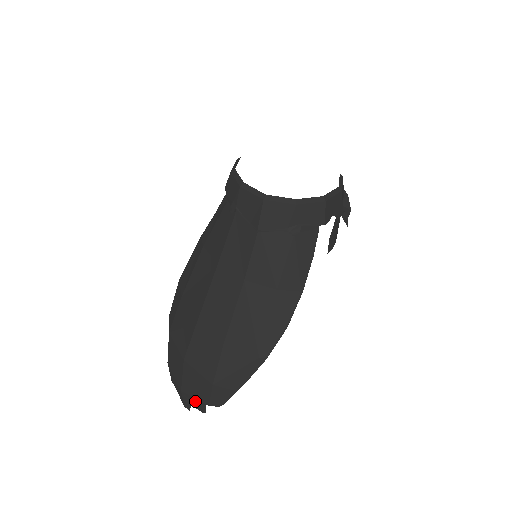
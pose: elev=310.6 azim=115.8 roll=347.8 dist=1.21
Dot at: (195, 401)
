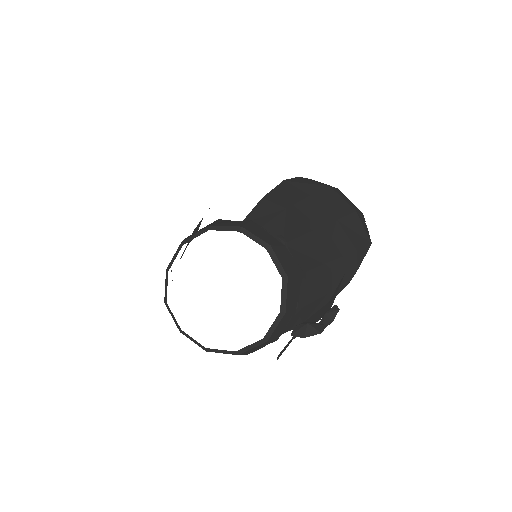
Dot at: occluded
